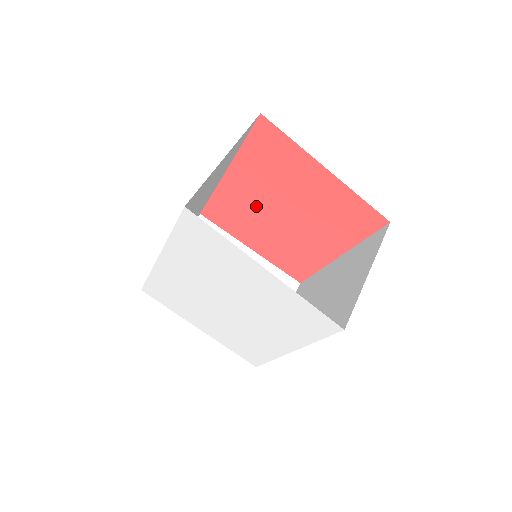
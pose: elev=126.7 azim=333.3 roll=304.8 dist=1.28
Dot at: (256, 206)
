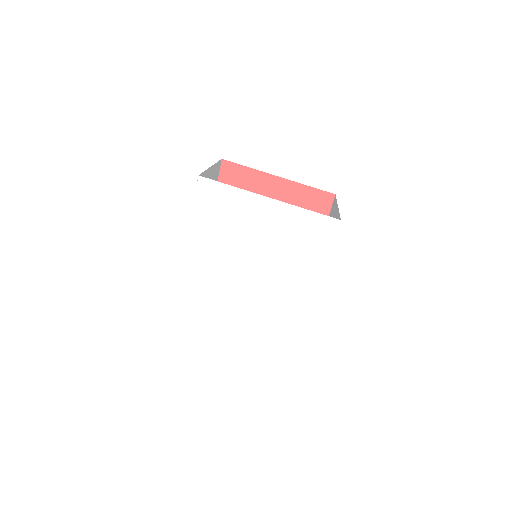
Dot at: occluded
